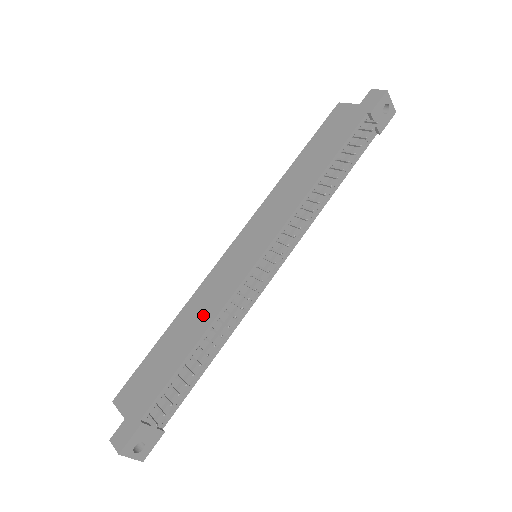
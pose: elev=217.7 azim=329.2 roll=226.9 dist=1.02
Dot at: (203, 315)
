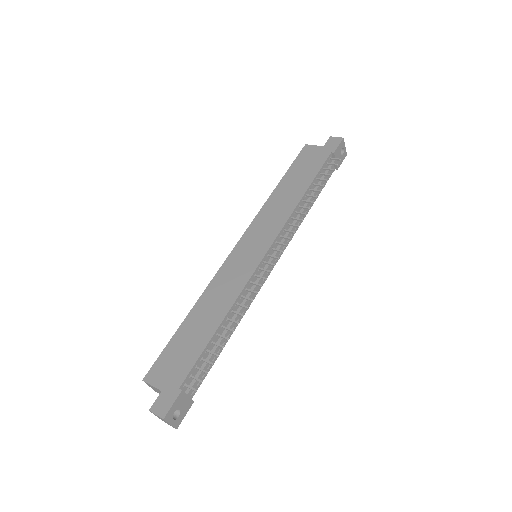
Dot at: (222, 301)
